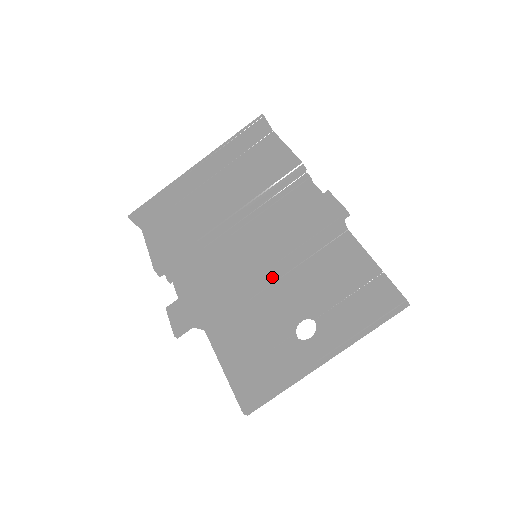
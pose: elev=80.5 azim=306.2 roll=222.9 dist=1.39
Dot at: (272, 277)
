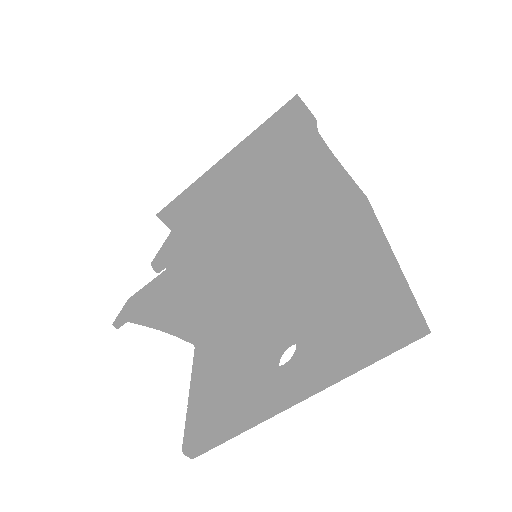
Dot at: (268, 283)
